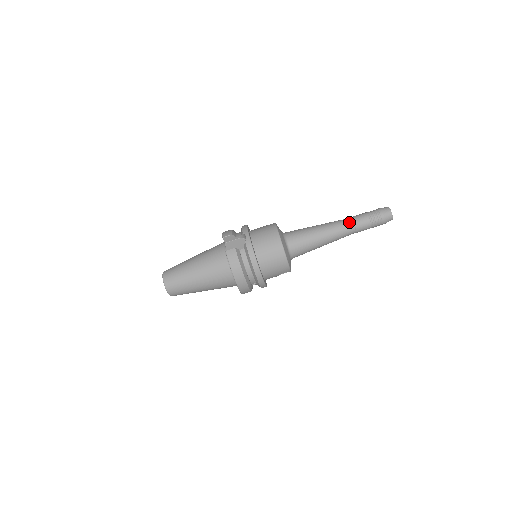
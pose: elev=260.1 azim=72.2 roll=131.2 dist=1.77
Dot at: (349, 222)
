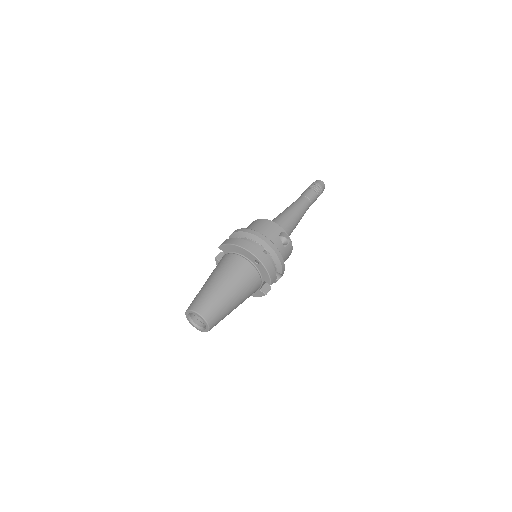
Dot at: occluded
